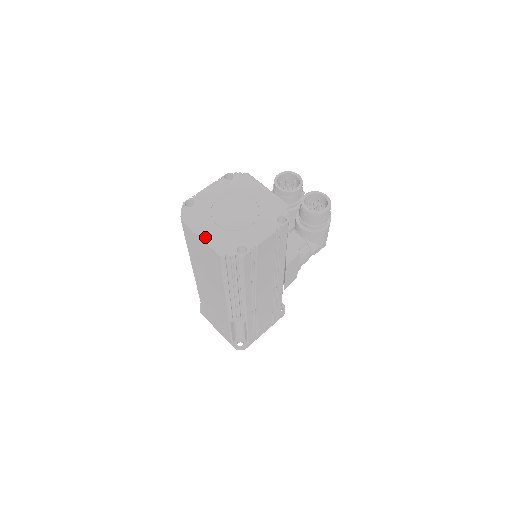
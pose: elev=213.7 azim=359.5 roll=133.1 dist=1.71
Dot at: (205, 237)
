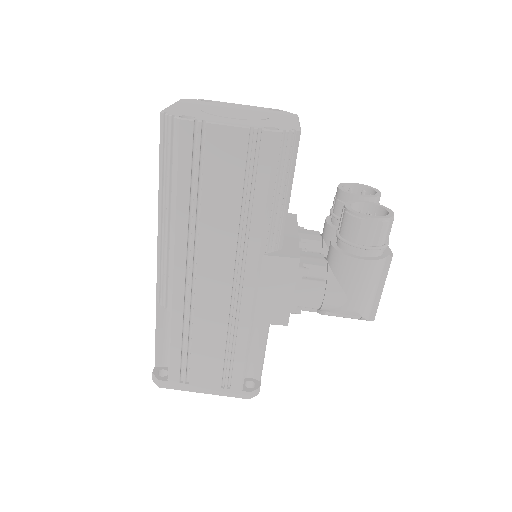
Dot at: (175, 105)
